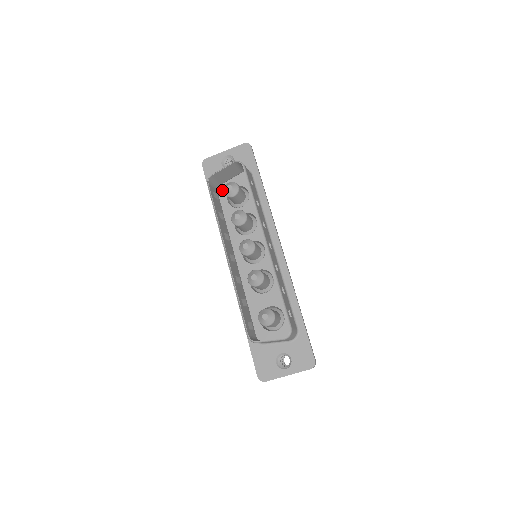
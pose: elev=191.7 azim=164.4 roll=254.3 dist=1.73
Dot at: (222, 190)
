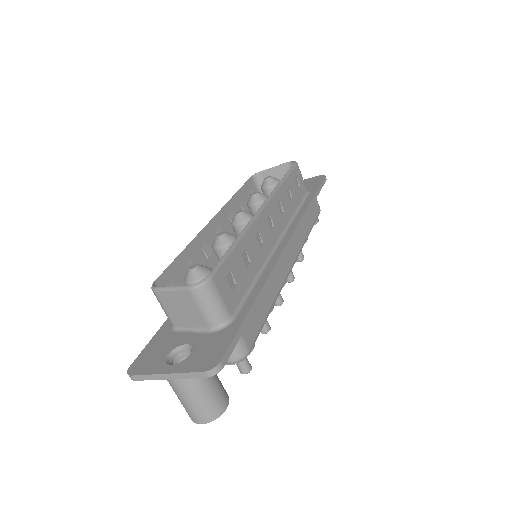
Dot at: occluded
